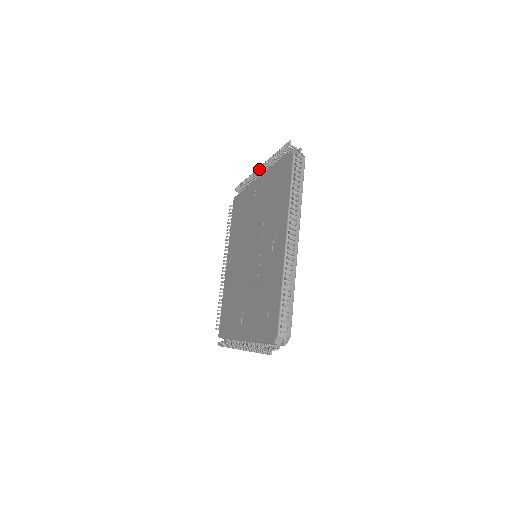
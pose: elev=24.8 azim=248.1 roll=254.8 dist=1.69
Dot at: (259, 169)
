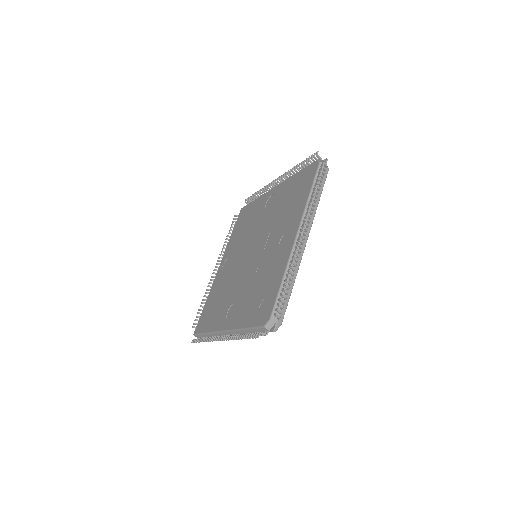
Dot at: (277, 179)
